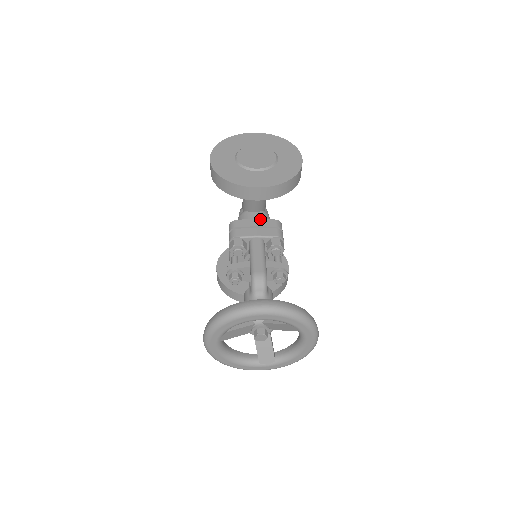
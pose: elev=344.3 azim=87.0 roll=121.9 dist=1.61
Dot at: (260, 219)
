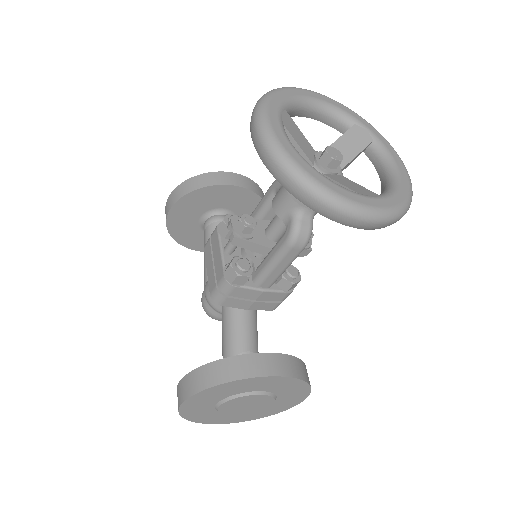
Dot at: occluded
